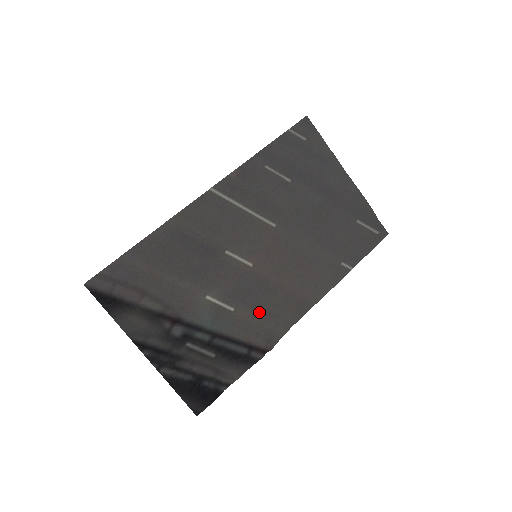
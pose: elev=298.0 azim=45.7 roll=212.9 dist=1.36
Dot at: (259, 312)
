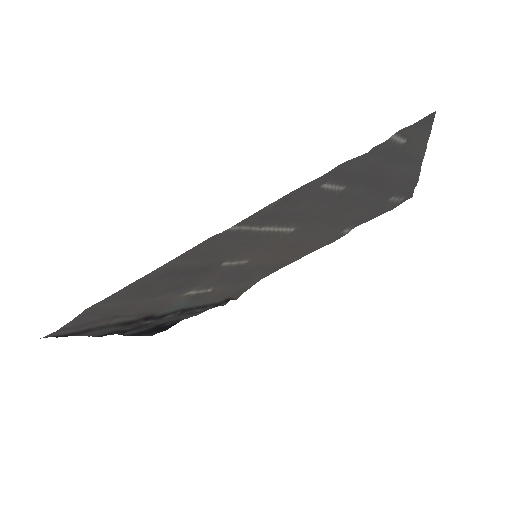
Dot at: (237, 283)
